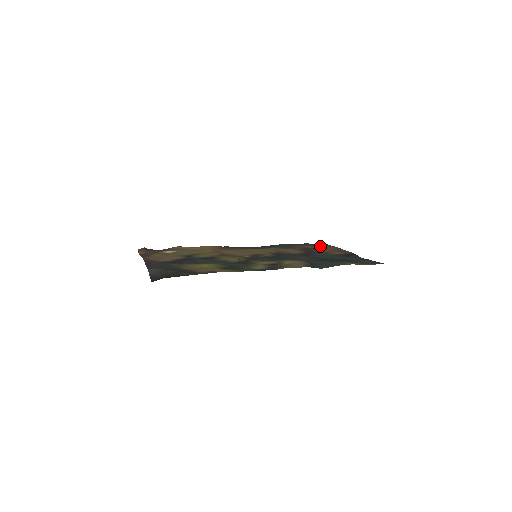
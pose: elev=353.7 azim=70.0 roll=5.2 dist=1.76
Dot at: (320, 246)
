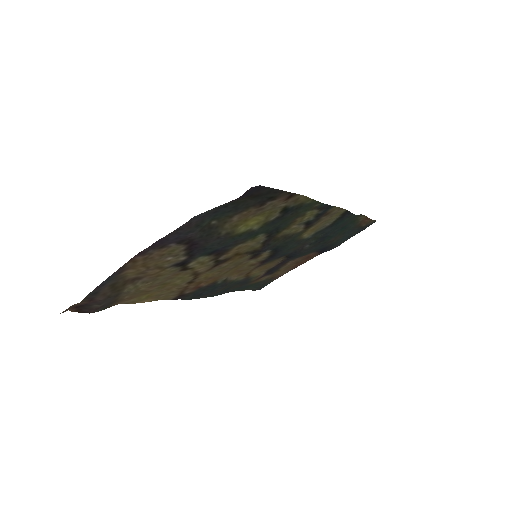
Dot at: (271, 277)
